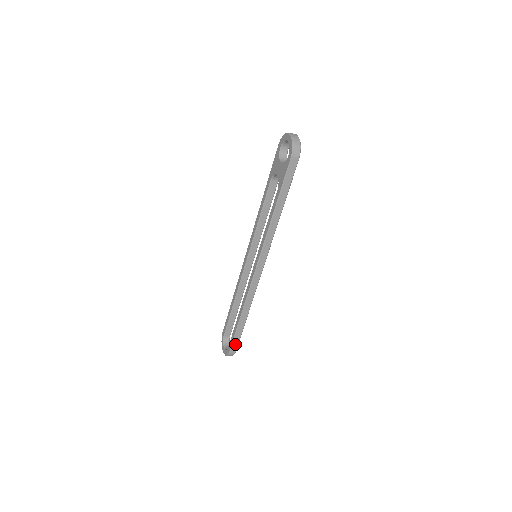
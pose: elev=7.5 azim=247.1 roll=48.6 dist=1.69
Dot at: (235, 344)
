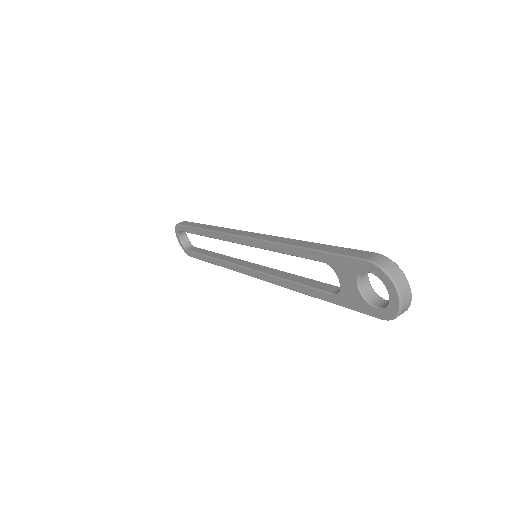
Dot at: occluded
